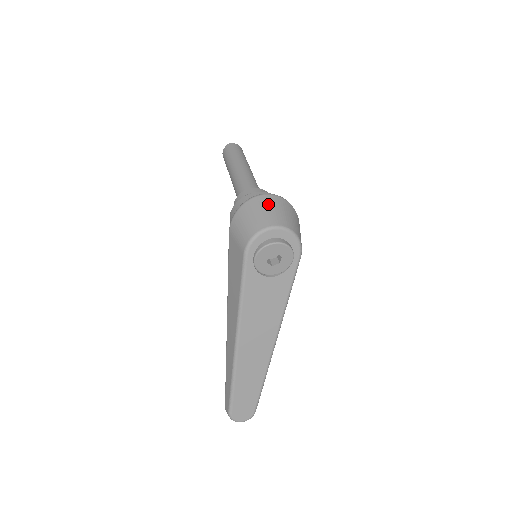
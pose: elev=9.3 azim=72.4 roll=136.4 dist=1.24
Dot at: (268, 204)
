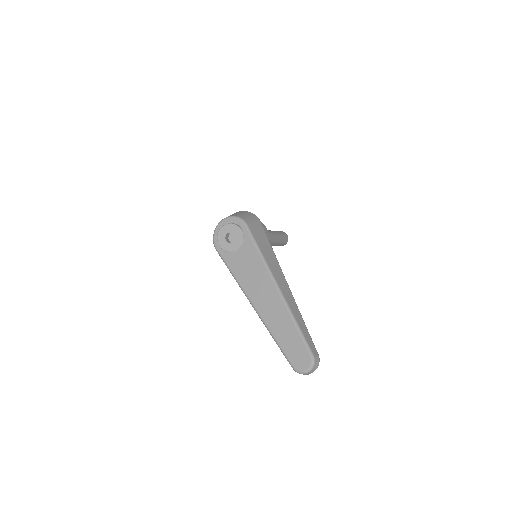
Dot at: occluded
